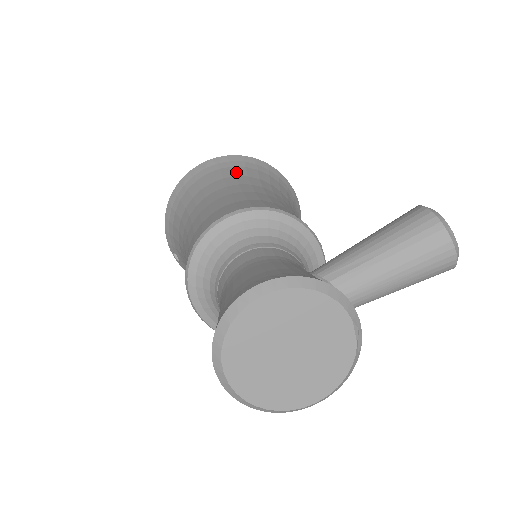
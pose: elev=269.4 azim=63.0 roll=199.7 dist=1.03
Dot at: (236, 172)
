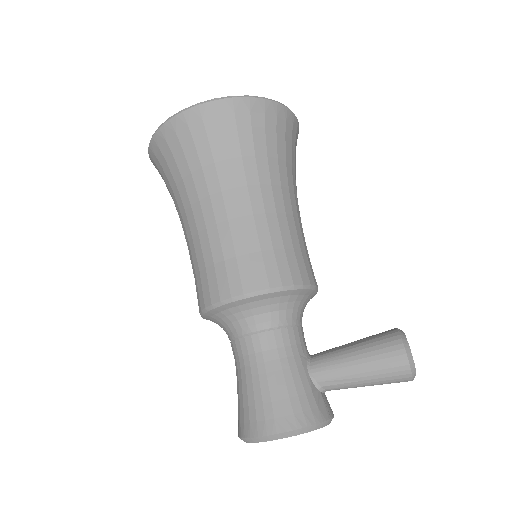
Dot at: (242, 145)
